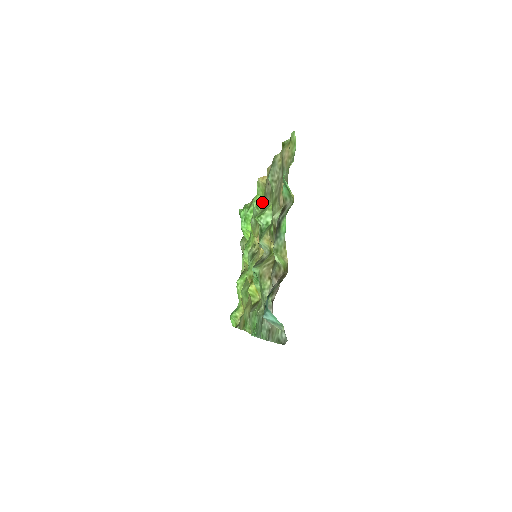
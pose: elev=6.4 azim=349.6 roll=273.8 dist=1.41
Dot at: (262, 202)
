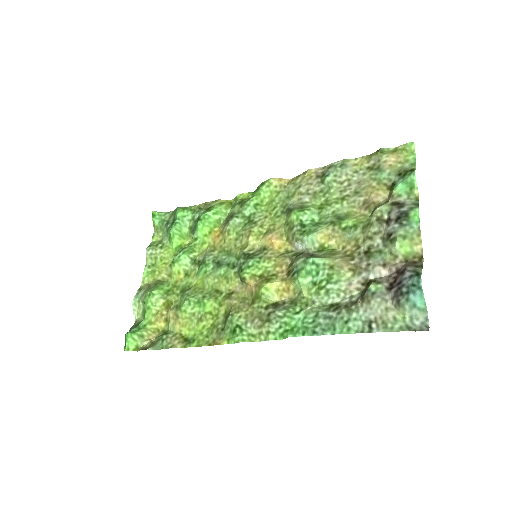
Dot at: (264, 204)
